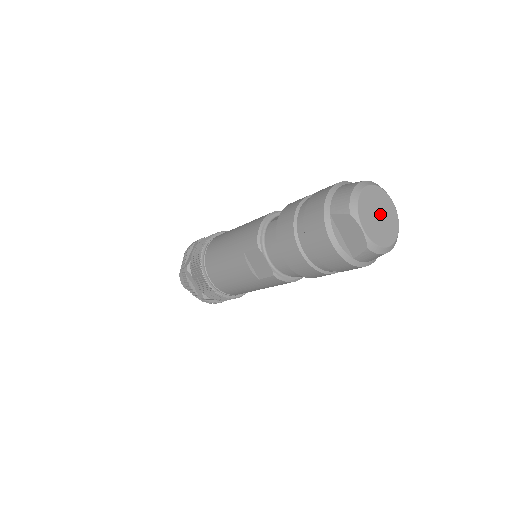
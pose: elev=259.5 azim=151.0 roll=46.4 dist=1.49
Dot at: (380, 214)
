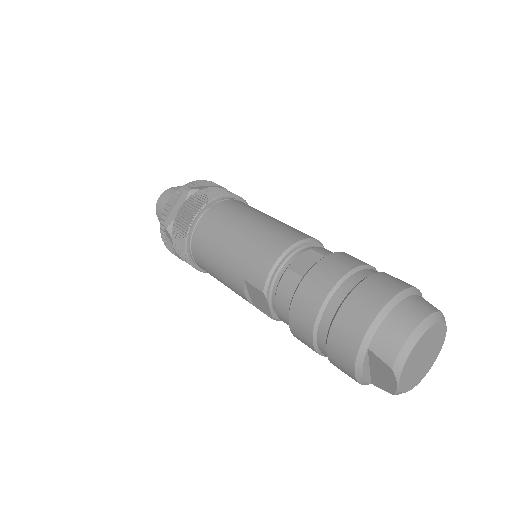
Dot at: (426, 354)
